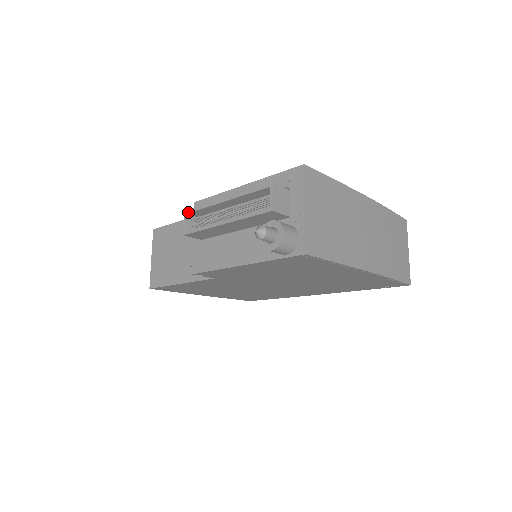
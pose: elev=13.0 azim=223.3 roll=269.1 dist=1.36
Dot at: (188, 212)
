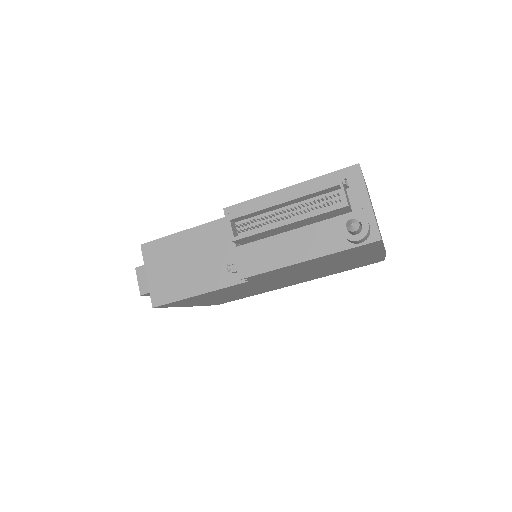
Dot at: (232, 218)
